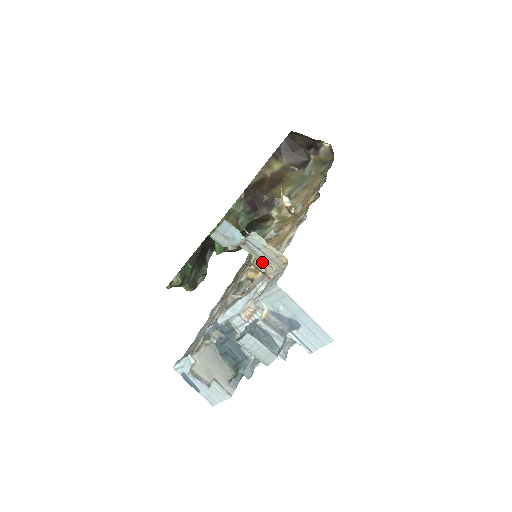
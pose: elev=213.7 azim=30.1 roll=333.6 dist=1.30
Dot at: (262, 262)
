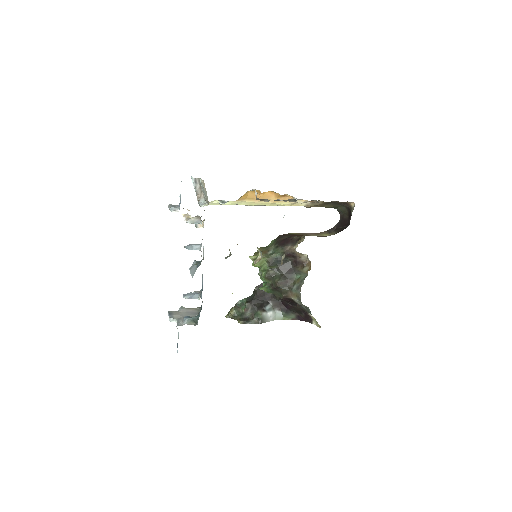
Dot at: occluded
